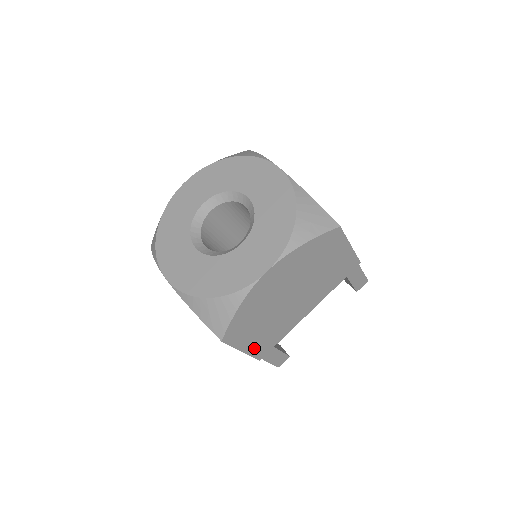
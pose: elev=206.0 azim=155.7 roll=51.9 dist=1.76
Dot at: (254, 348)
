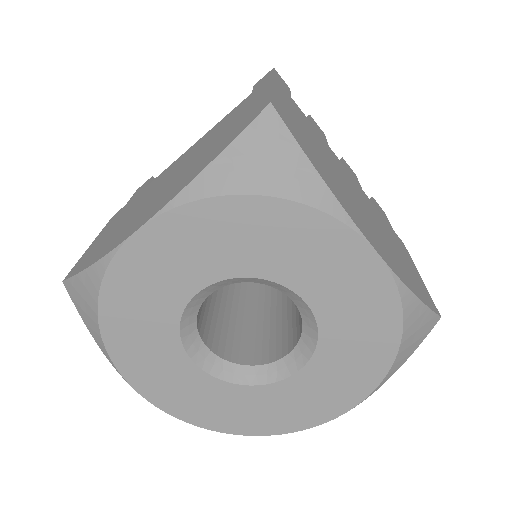
Dot at: occluded
